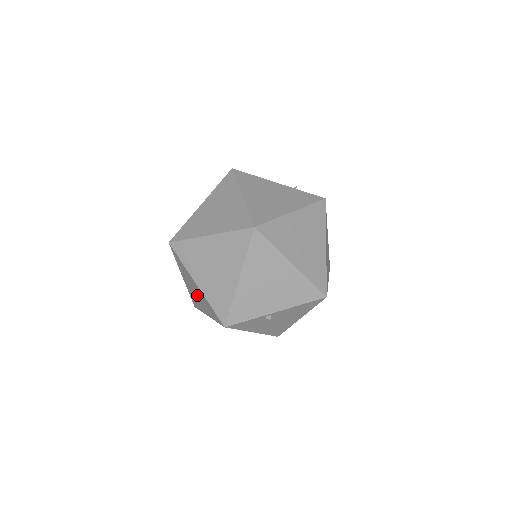
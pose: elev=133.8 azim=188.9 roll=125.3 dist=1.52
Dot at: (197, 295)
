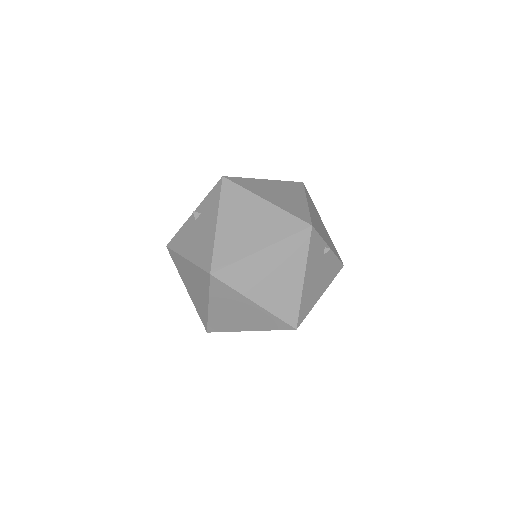
Dot at: (251, 225)
